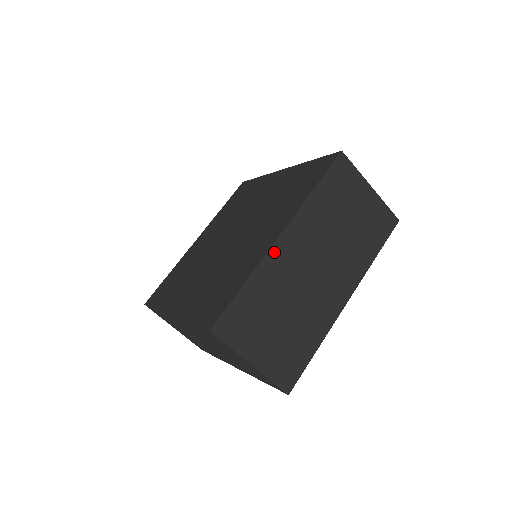
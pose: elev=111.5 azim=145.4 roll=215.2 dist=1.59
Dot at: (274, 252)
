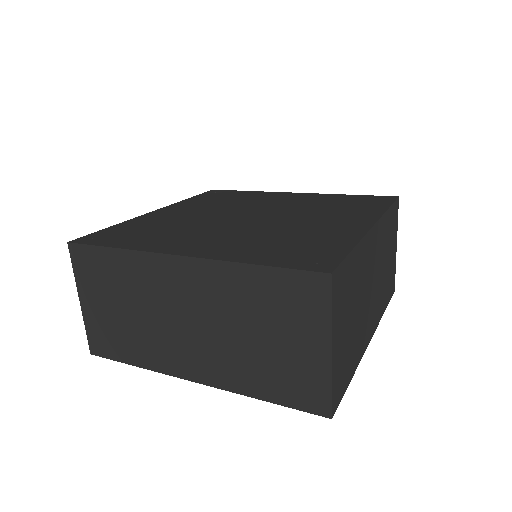
Dot at: (368, 238)
